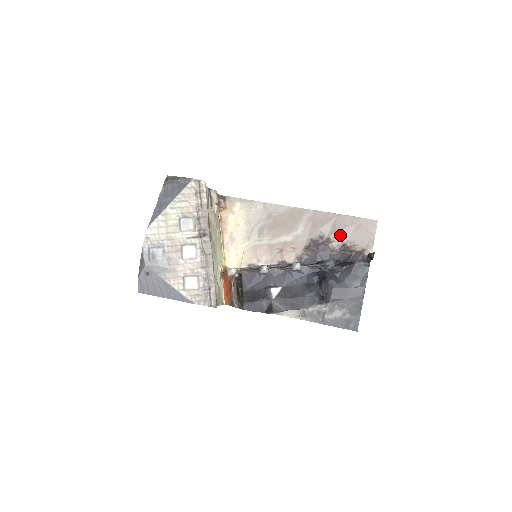
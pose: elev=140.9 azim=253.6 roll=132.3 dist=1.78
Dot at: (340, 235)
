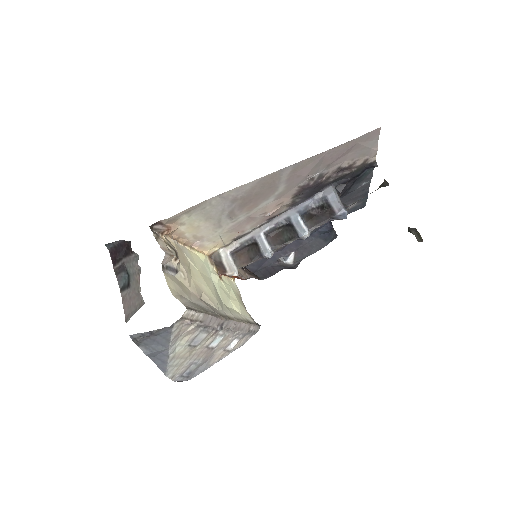
Dot at: (334, 165)
